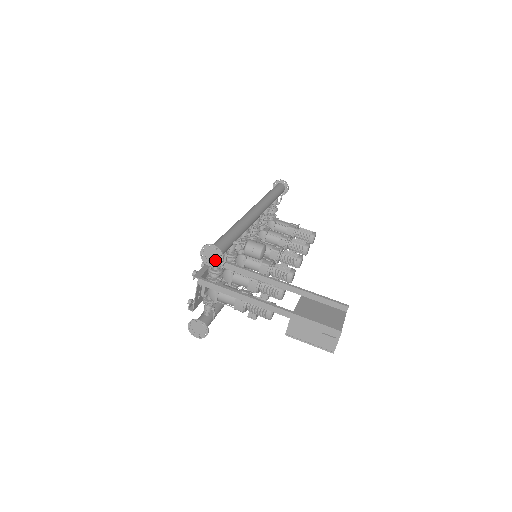
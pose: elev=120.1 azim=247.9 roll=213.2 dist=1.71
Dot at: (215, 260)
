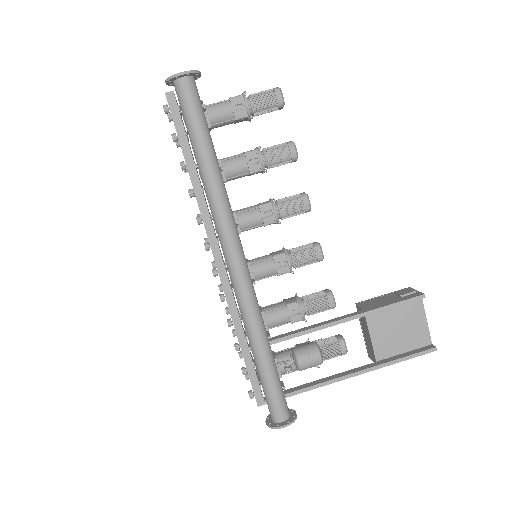
Dot at: occluded
